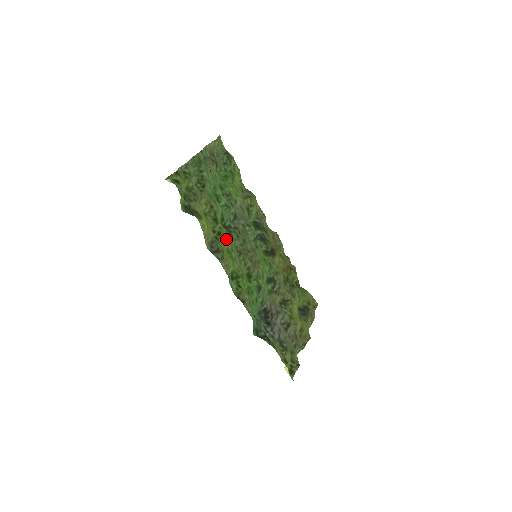
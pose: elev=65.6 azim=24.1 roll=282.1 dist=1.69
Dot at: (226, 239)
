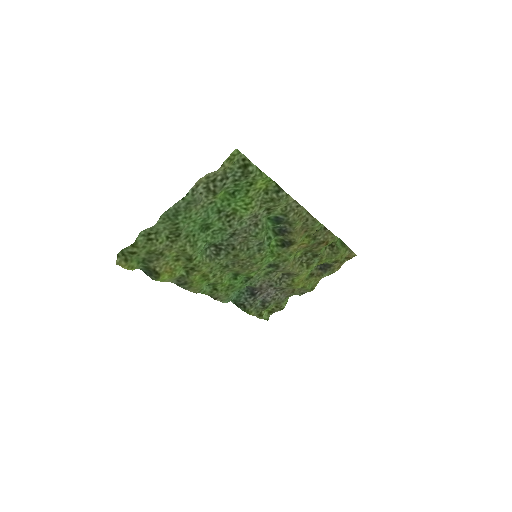
Dot at: (201, 270)
